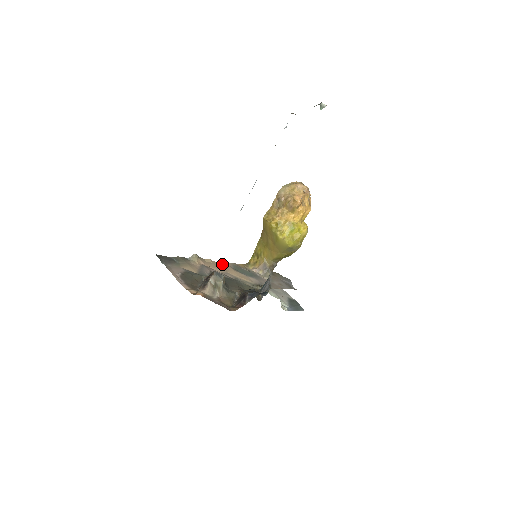
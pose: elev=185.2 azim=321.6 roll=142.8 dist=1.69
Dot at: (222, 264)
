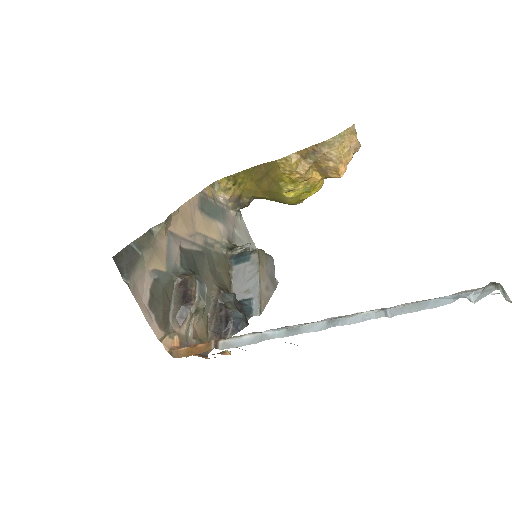
Dot at: (189, 207)
